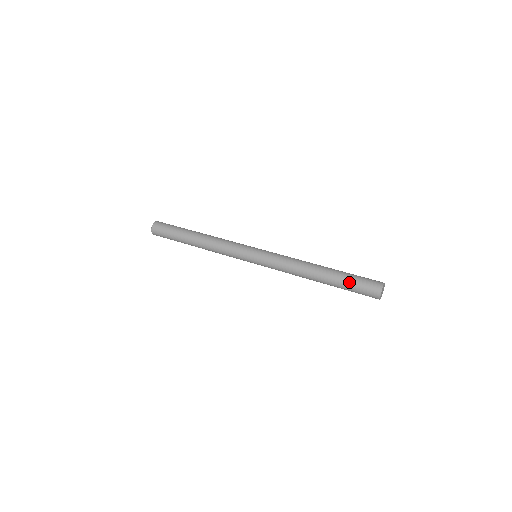
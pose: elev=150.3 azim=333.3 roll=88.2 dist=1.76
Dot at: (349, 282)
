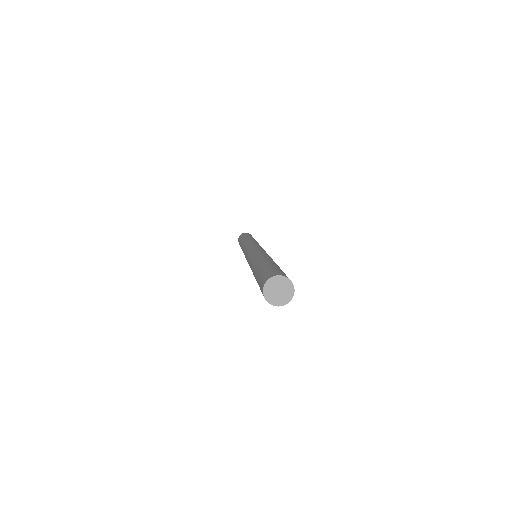
Dot at: (259, 272)
